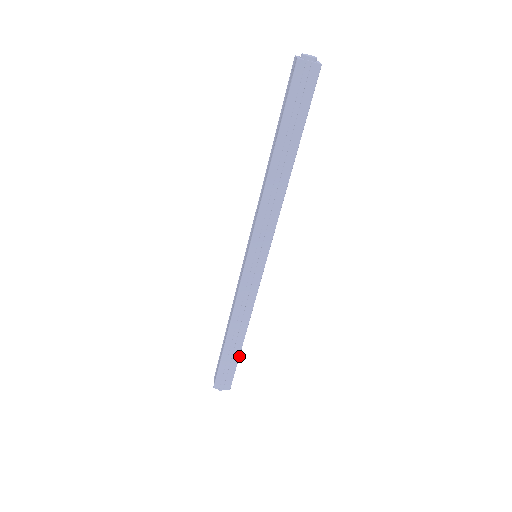
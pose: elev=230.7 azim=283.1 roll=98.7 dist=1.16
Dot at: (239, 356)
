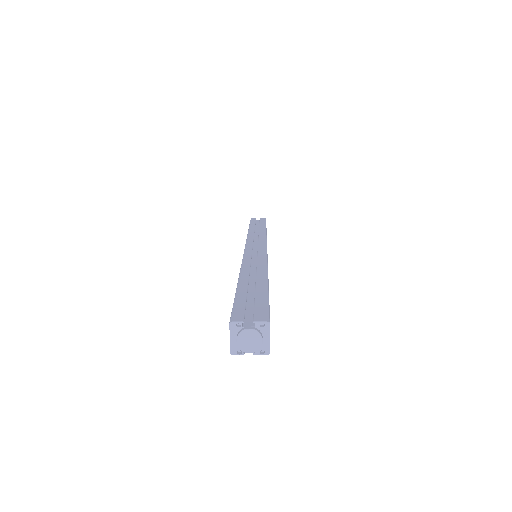
Dot at: occluded
